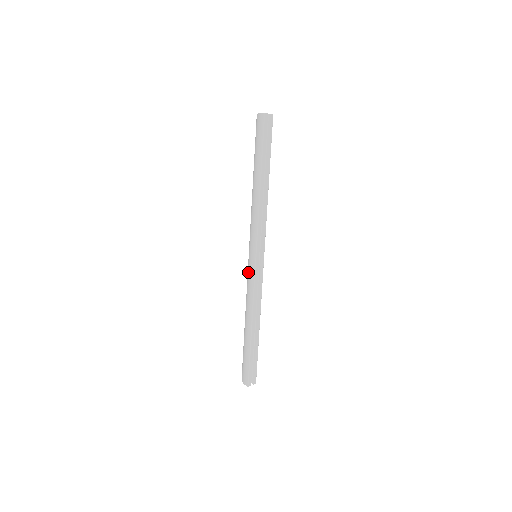
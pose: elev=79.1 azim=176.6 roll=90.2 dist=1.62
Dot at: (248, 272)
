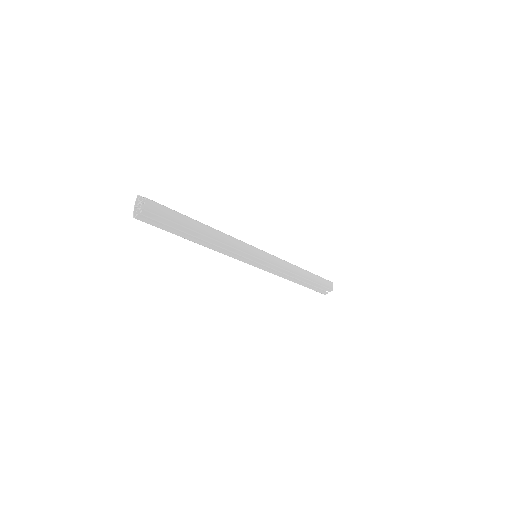
Dot at: occluded
